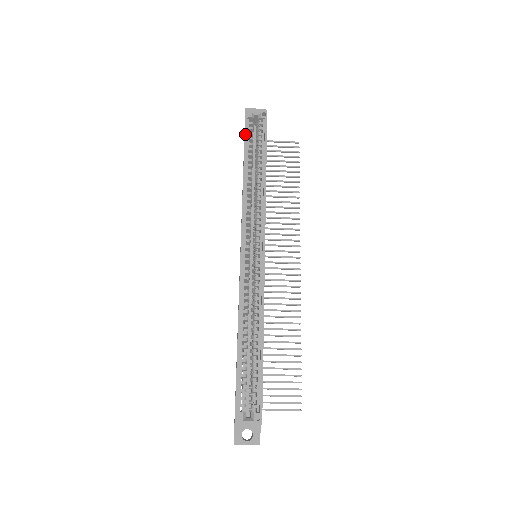
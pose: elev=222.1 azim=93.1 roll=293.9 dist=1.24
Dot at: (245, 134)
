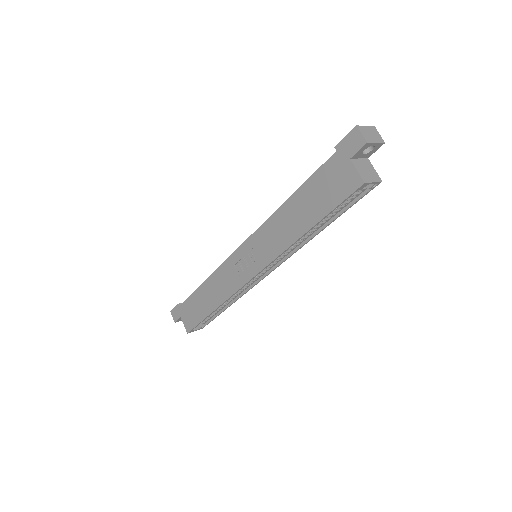
Dot at: (338, 206)
